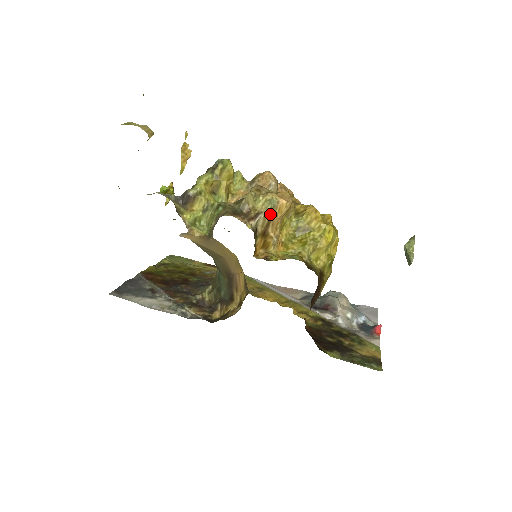
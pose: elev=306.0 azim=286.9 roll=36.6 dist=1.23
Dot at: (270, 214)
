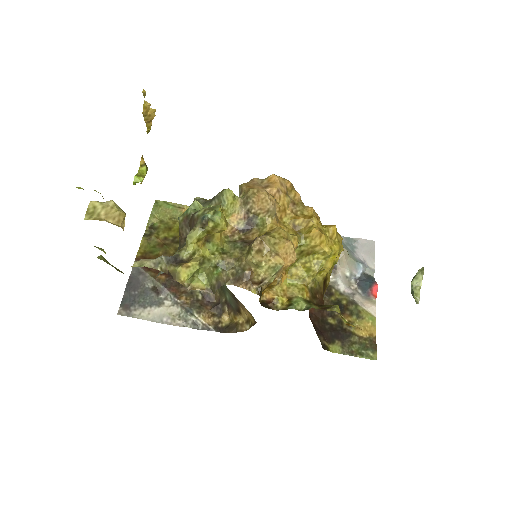
Dot at: (274, 276)
